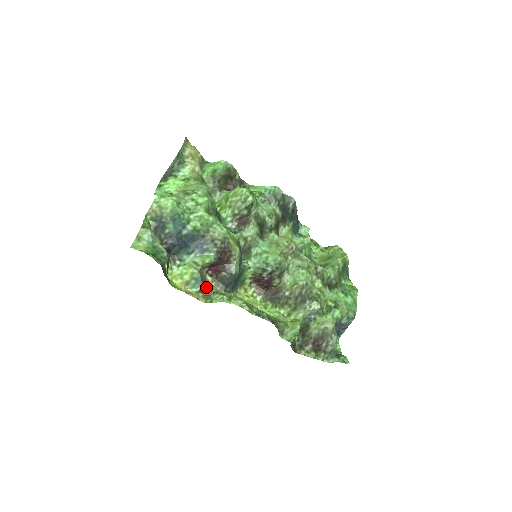
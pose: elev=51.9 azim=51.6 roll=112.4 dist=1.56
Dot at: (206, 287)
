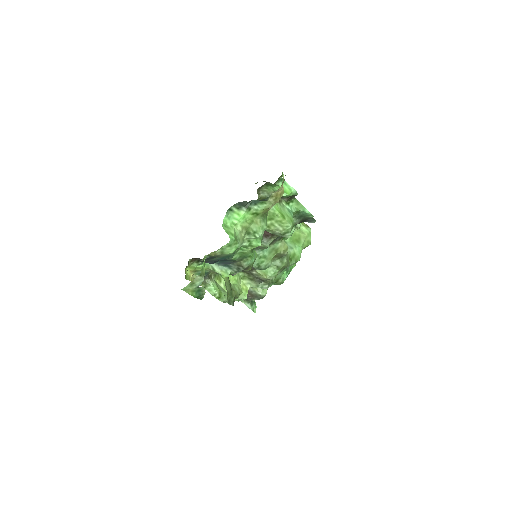
Dot at: (207, 274)
